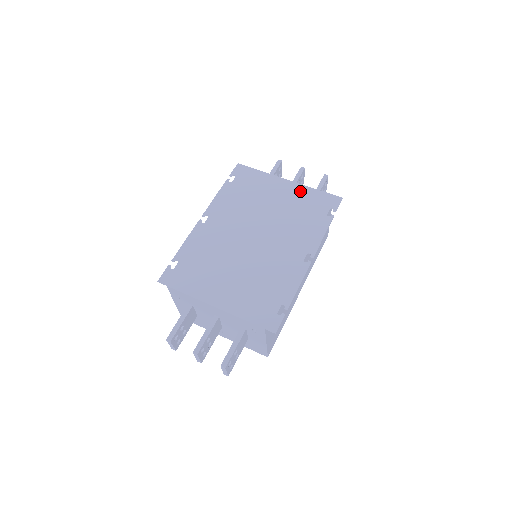
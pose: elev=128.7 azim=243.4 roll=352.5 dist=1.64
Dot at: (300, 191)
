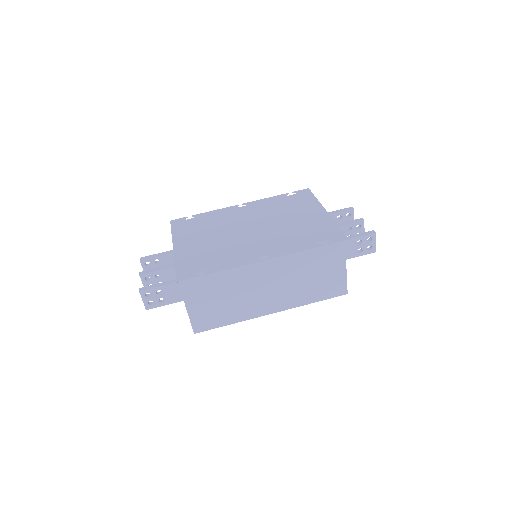
Dot at: (324, 220)
